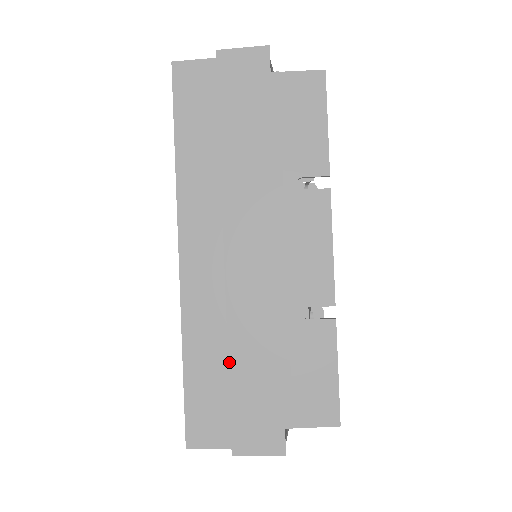
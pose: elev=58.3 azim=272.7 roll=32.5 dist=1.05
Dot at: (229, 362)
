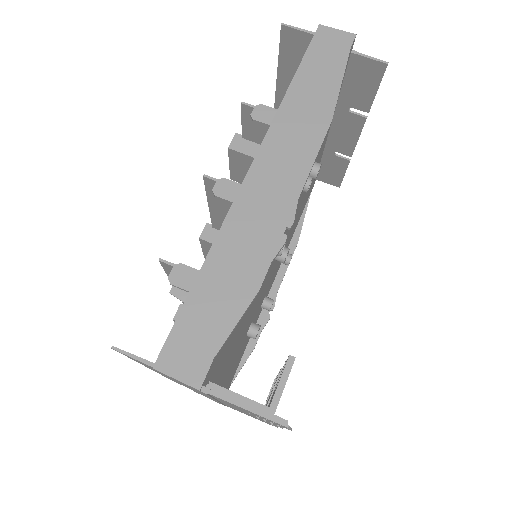
Dot at: occluded
